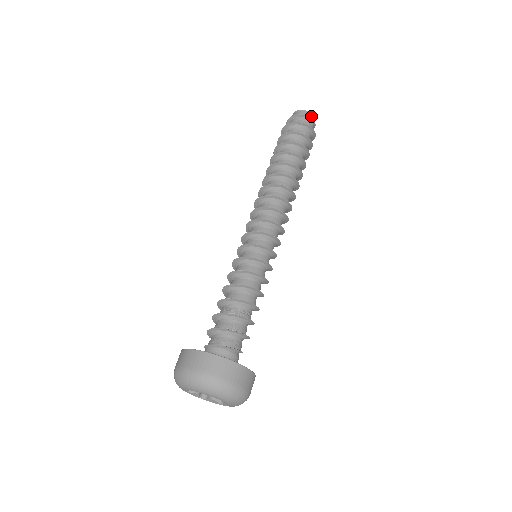
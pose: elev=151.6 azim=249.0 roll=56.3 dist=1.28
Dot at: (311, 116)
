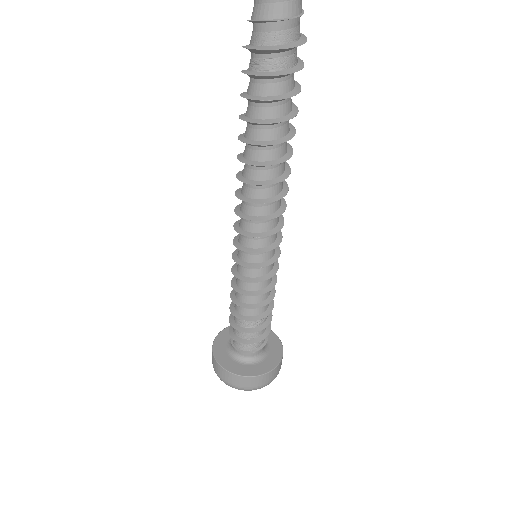
Dot at: (292, 8)
